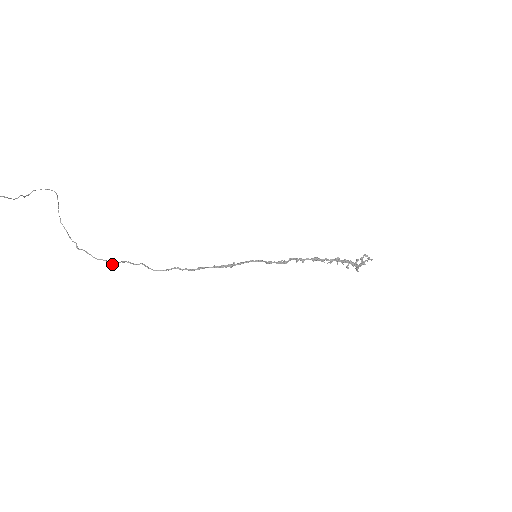
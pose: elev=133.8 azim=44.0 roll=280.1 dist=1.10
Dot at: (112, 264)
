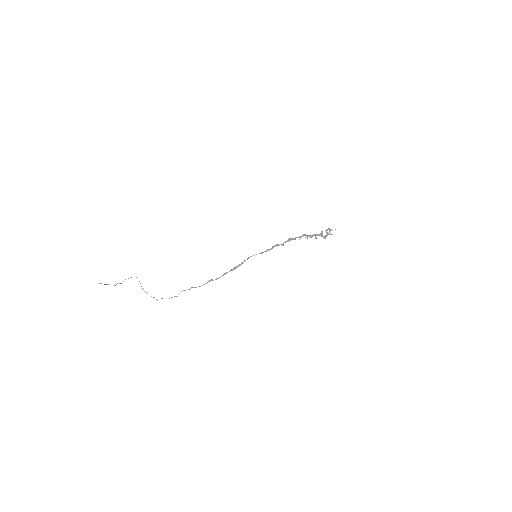
Dot at: occluded
